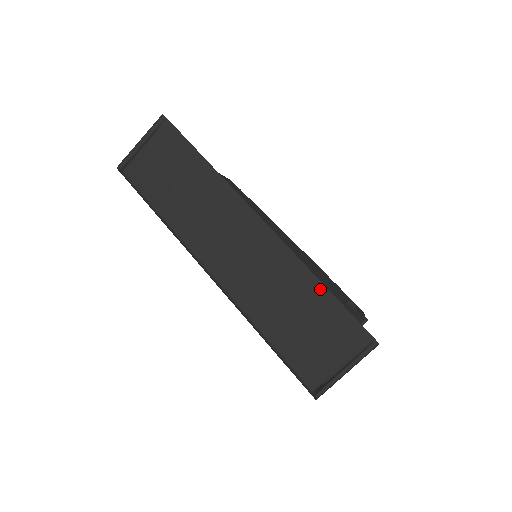
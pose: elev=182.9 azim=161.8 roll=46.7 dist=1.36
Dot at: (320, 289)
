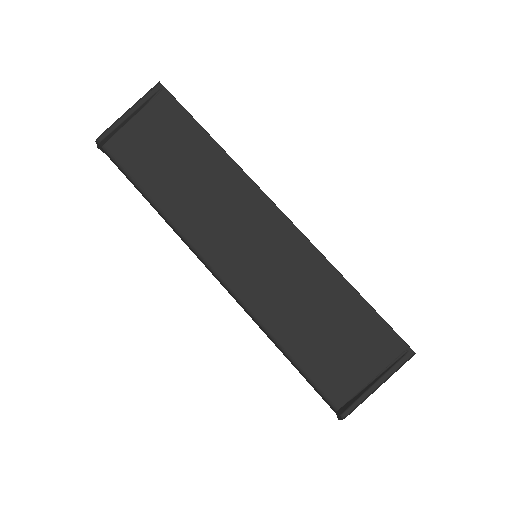
Dot at: (348, 292)
